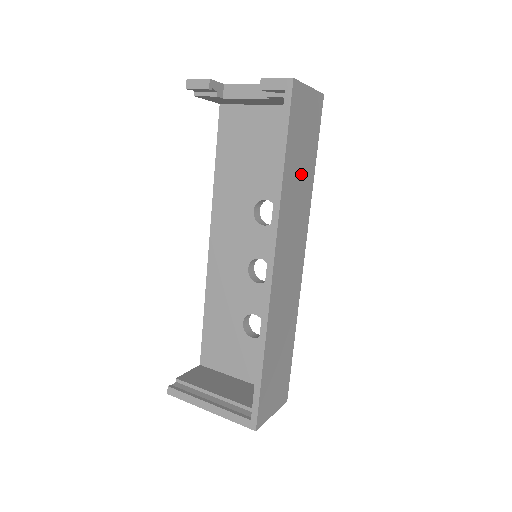
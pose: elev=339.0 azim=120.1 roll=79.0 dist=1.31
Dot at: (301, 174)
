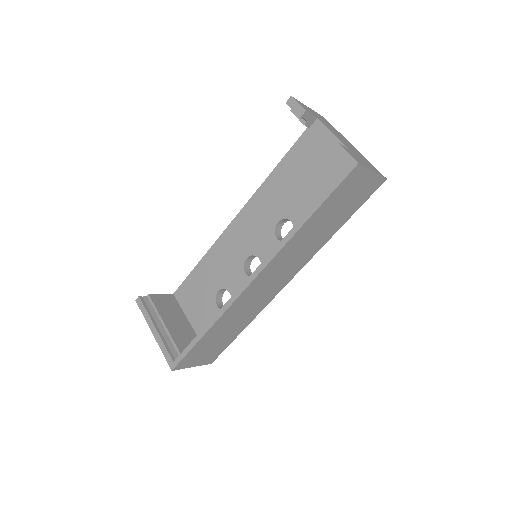
Dot at: (323, 228)
